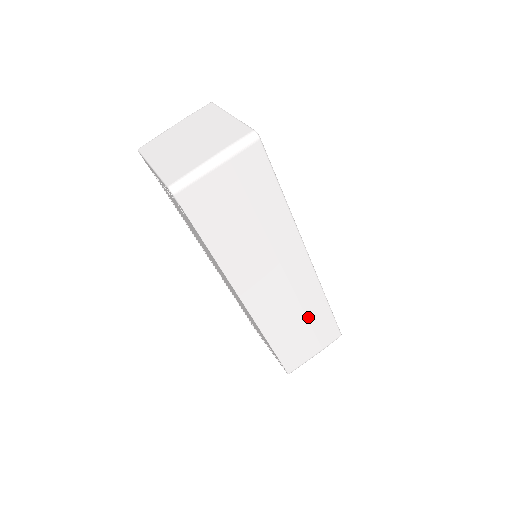
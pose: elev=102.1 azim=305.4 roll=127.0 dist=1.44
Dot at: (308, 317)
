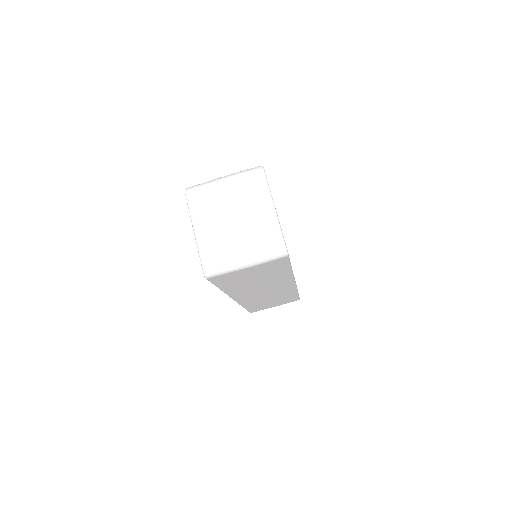
Dot at: (279, 298)
